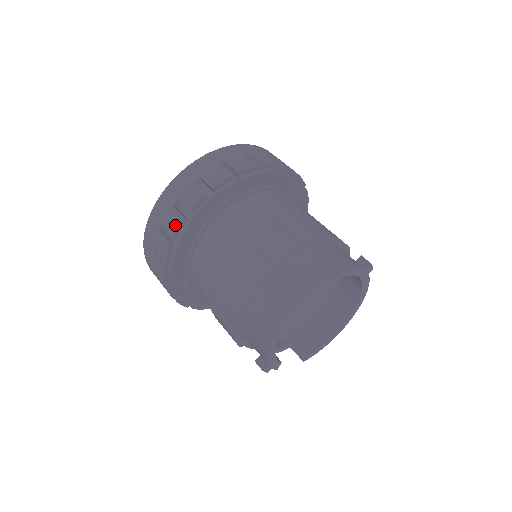
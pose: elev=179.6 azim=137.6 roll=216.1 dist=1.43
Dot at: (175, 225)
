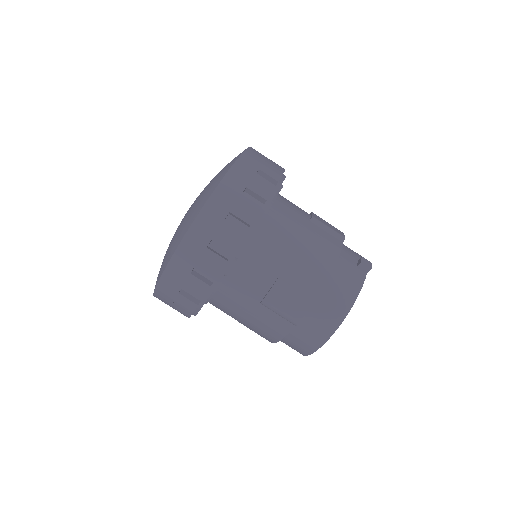
Dot at: (190, 308)
